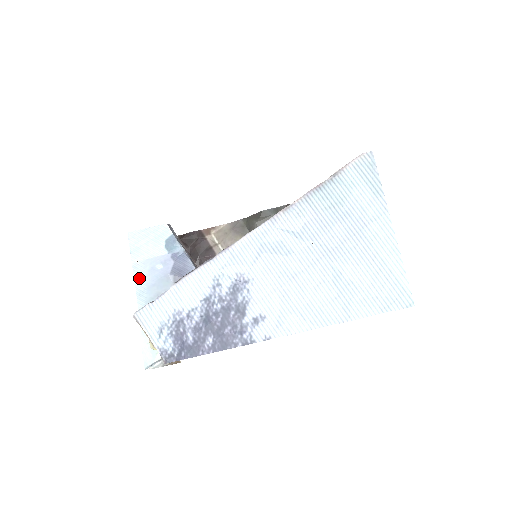
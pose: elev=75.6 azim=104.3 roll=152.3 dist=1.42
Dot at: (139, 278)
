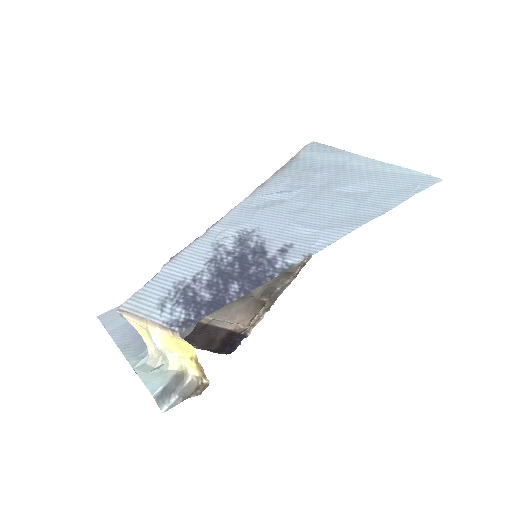
Dot at: (120, 338)
